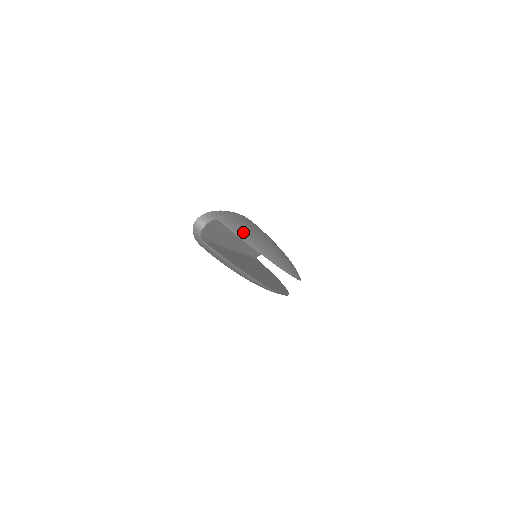
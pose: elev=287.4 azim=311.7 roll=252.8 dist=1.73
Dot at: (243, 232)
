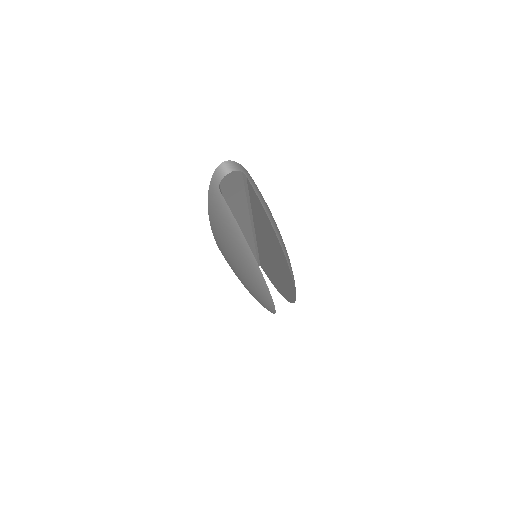
Dot at: occluded
